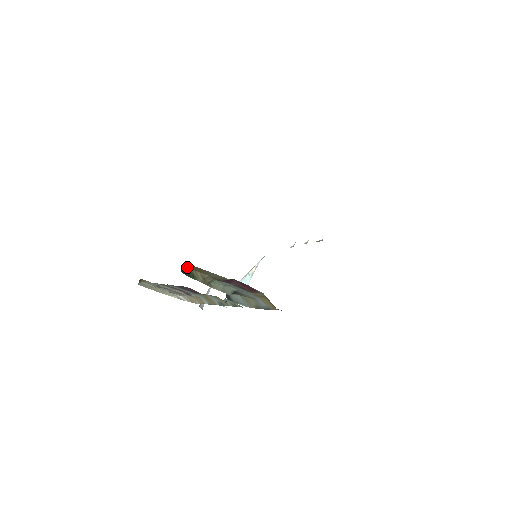
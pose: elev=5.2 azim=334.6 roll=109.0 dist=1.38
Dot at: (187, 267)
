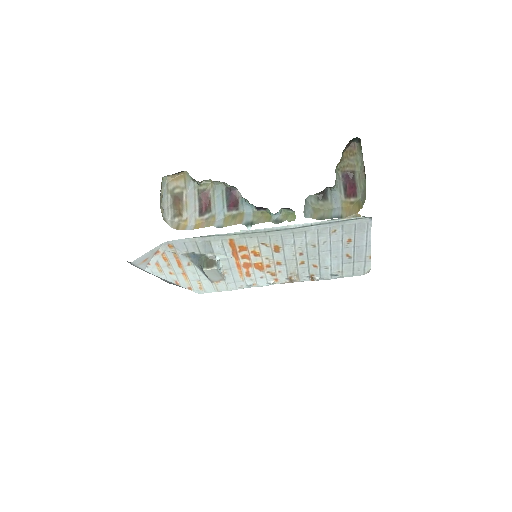
Dot at: (349, 145)
